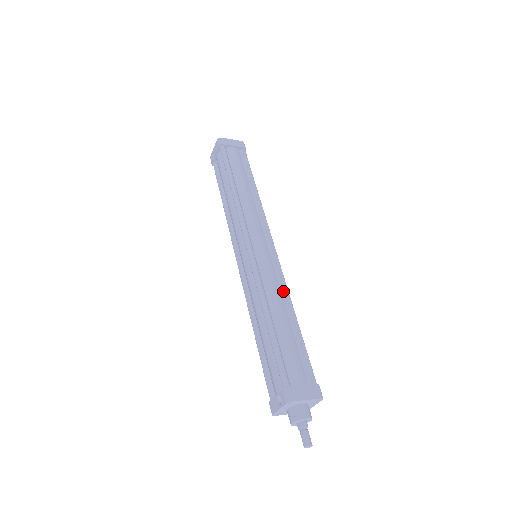
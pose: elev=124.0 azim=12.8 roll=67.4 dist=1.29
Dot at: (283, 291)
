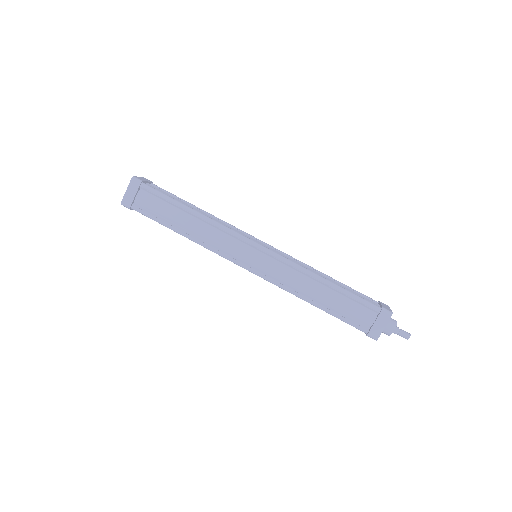
Dot at: (300, 272)
